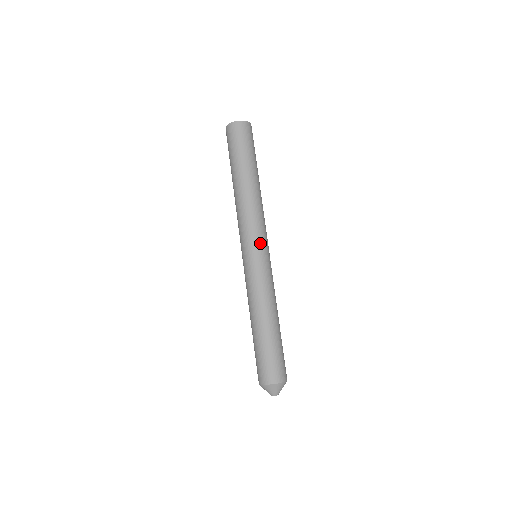
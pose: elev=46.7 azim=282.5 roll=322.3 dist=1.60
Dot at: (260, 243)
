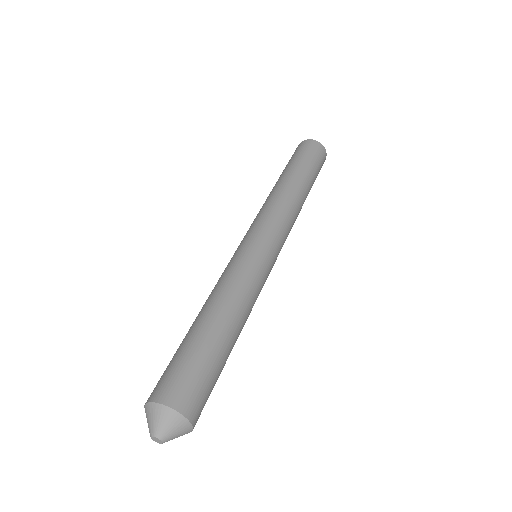
Dot at: (278, 245)
